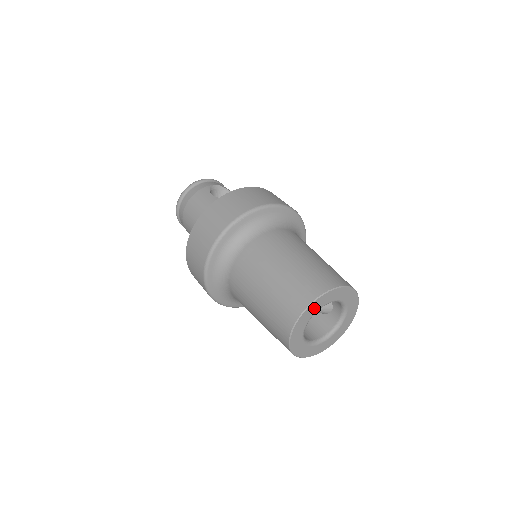
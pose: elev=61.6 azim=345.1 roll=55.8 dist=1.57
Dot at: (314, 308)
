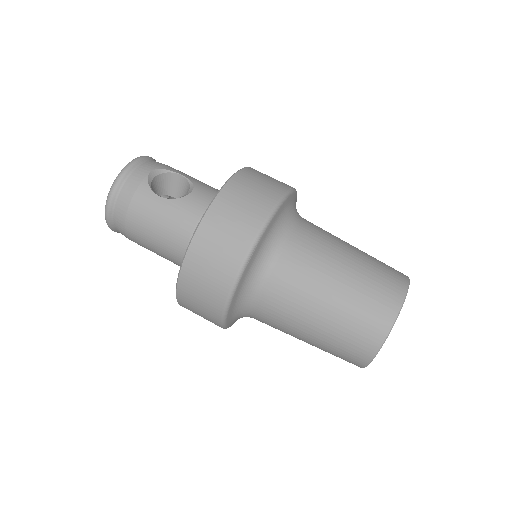
Dot at: occluded
